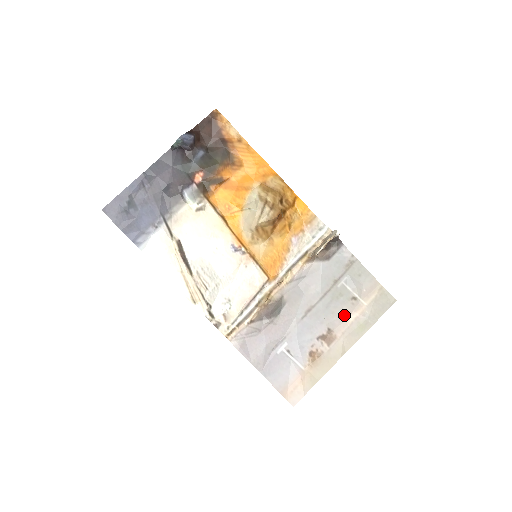
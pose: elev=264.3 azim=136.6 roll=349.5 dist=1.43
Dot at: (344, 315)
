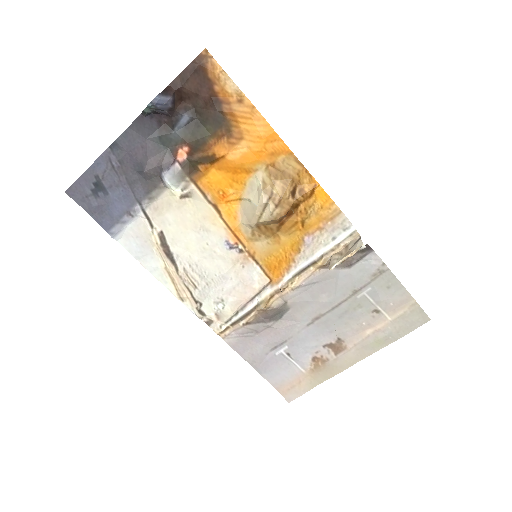
Dot at: (360, 327)
